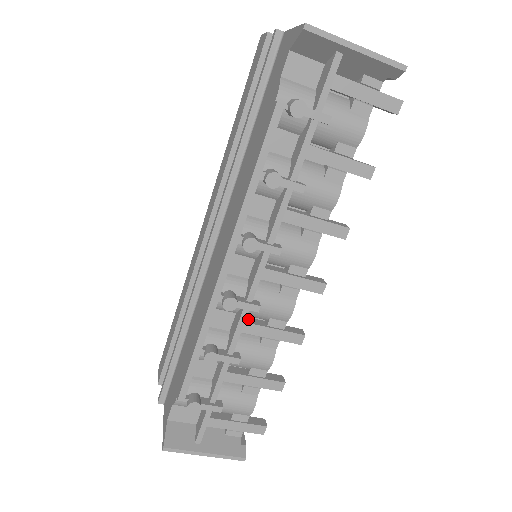
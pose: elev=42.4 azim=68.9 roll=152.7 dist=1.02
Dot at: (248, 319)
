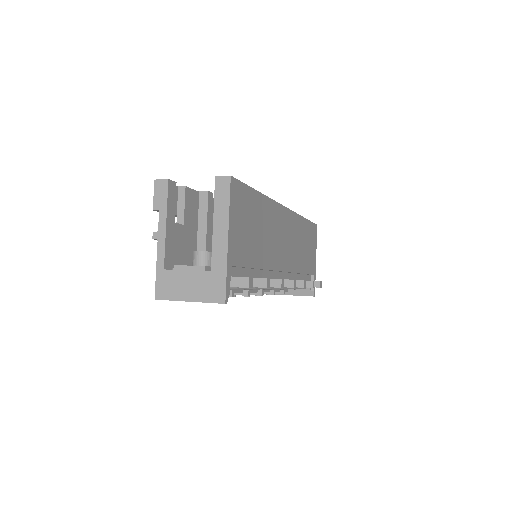
Dot at: occluded
